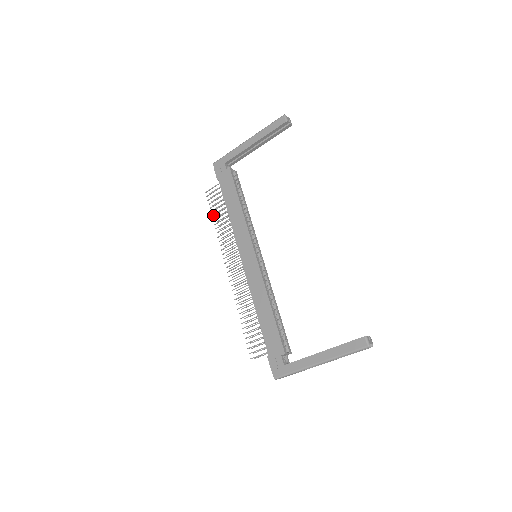
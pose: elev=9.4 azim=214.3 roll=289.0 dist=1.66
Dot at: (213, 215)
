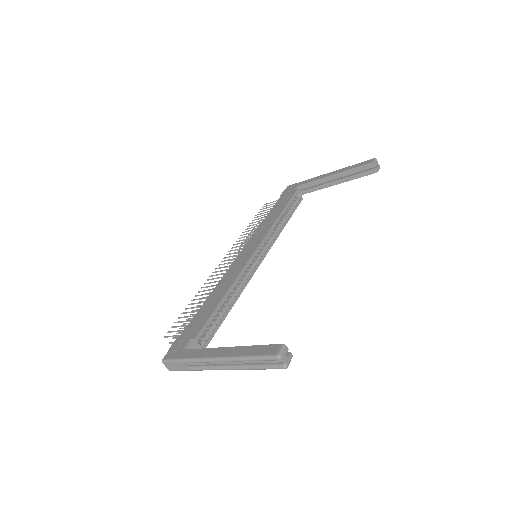
Dot at: occluded
